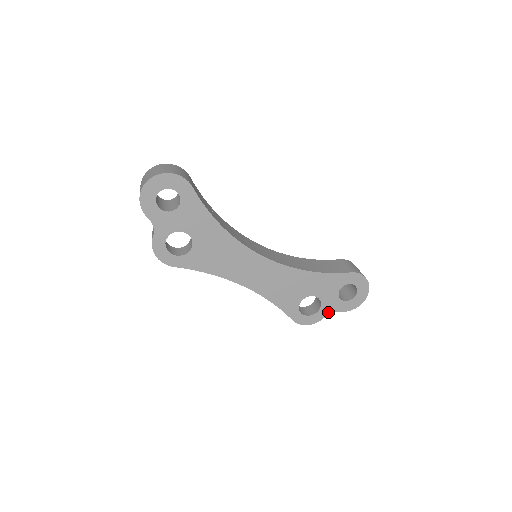
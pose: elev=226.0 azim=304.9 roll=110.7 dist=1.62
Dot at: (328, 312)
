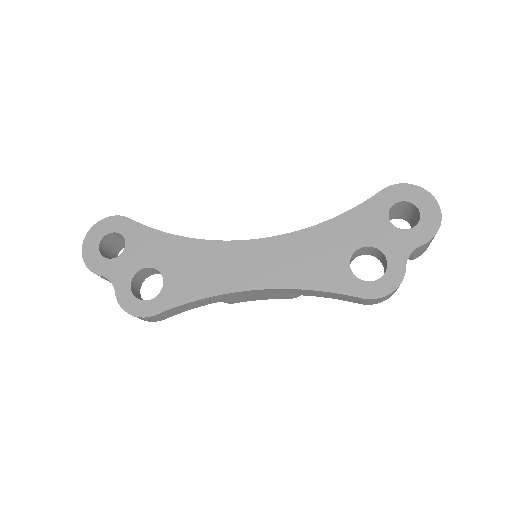
Dot at: (404, 257)
